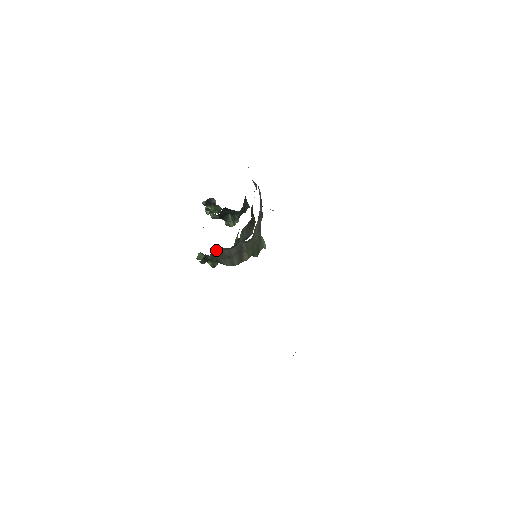
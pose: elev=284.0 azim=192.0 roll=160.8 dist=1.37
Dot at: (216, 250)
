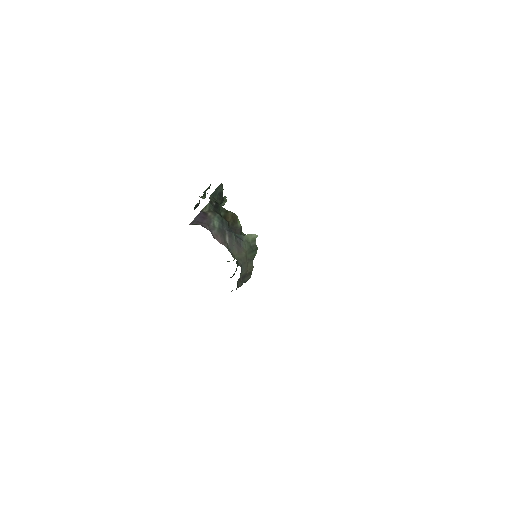
Dot at: occluded
